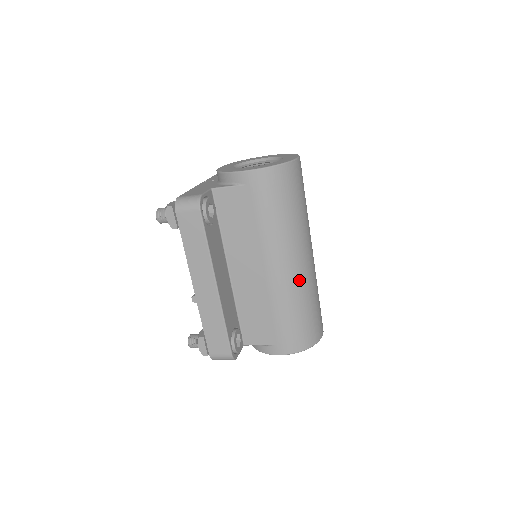
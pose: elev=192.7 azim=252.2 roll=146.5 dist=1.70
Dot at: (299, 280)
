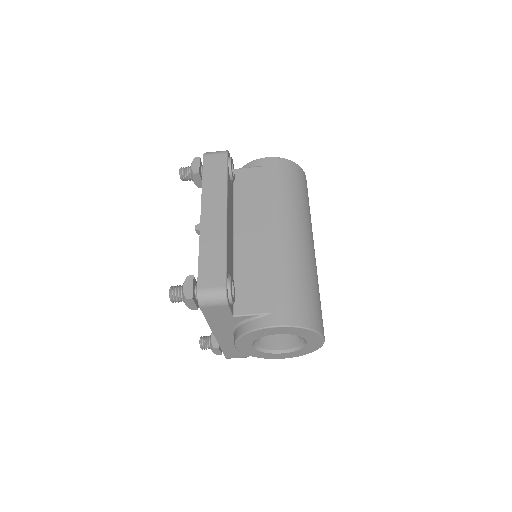
Dot at: (304, 253)
